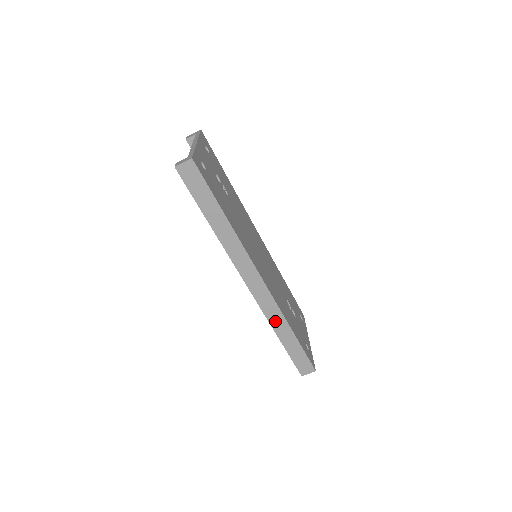
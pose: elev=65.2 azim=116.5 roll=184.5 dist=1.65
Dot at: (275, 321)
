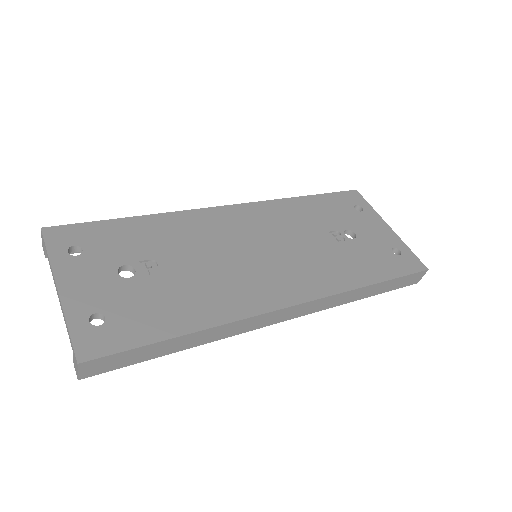
Dot at: (345, 299)
